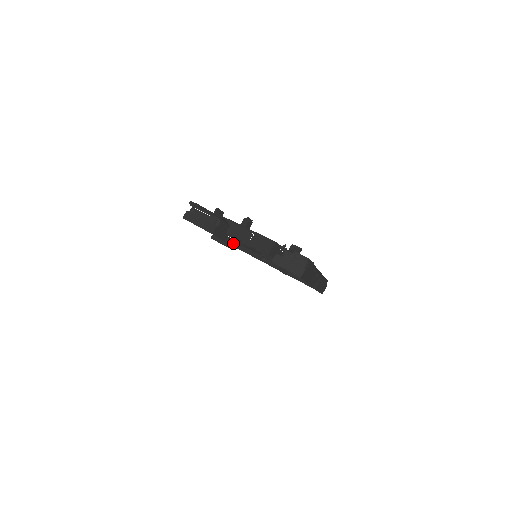
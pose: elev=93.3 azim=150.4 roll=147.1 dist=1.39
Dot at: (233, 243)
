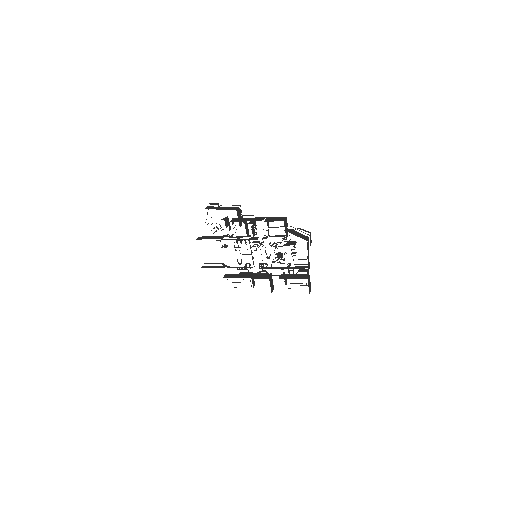
Dot at: (225, 265)
